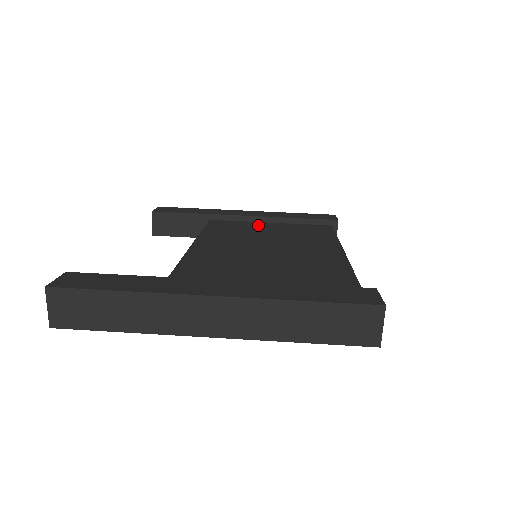
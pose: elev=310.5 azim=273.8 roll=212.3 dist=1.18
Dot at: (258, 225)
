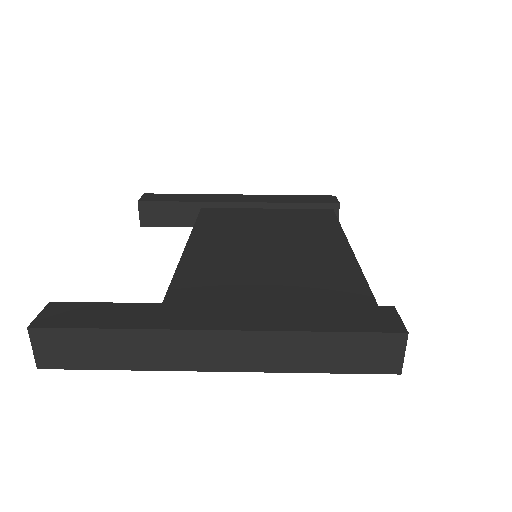
Dot at: (254, 213)
